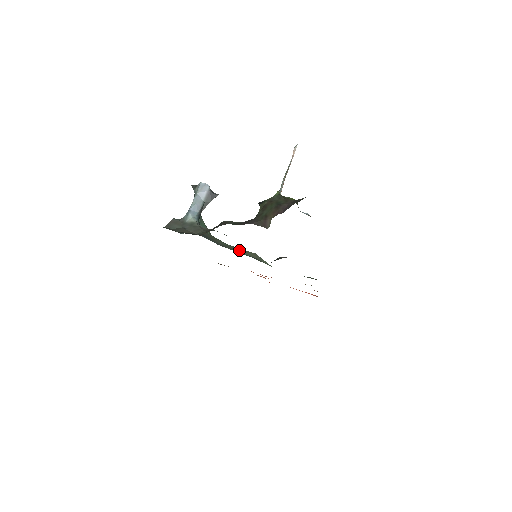
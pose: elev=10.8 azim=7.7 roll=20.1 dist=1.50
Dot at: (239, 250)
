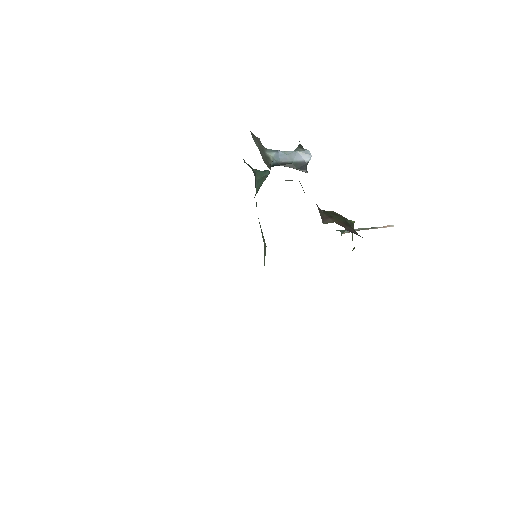
Dot at: occluded
